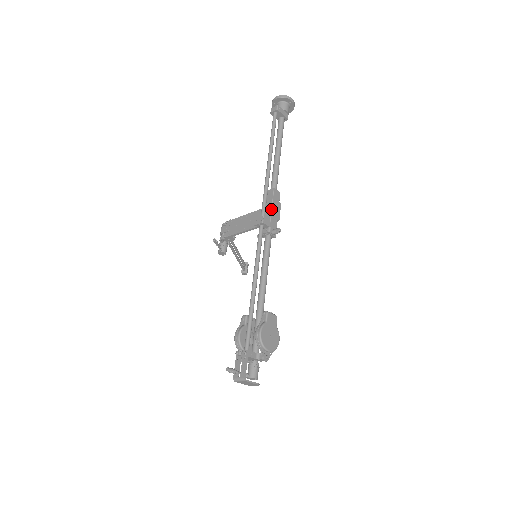
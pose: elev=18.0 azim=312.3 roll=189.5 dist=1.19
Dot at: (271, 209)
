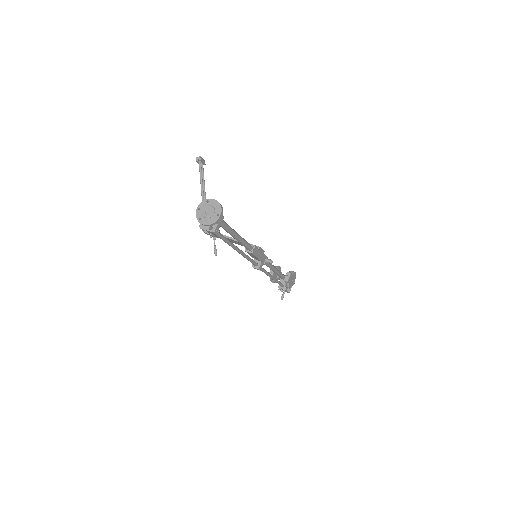
Dot at: (258, 259)
